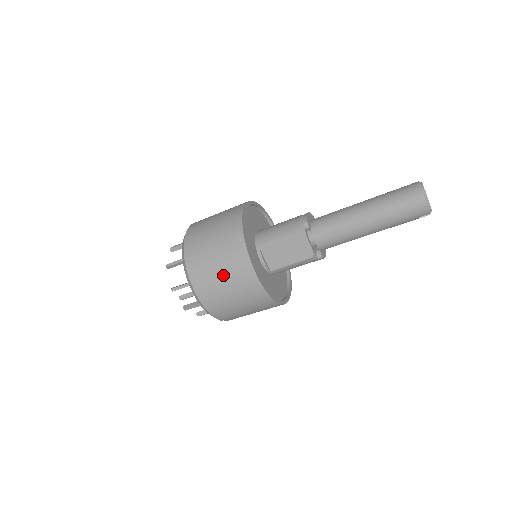
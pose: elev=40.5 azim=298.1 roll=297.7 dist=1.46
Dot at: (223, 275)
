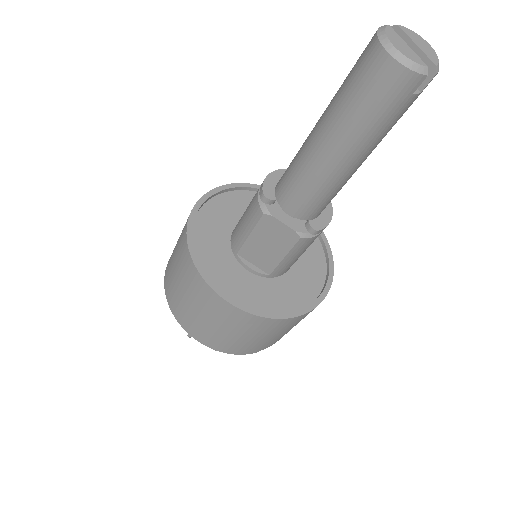
Dot at: (201, 313)
